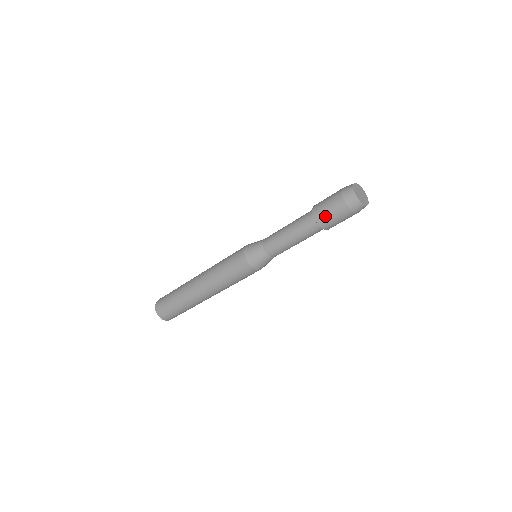
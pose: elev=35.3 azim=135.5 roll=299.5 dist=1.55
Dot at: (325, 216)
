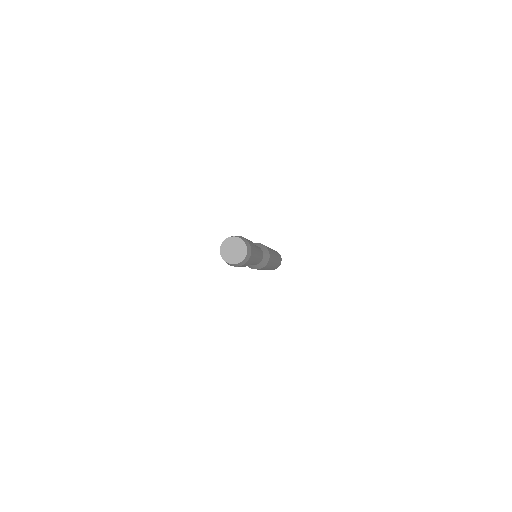
Dot at: occluded
